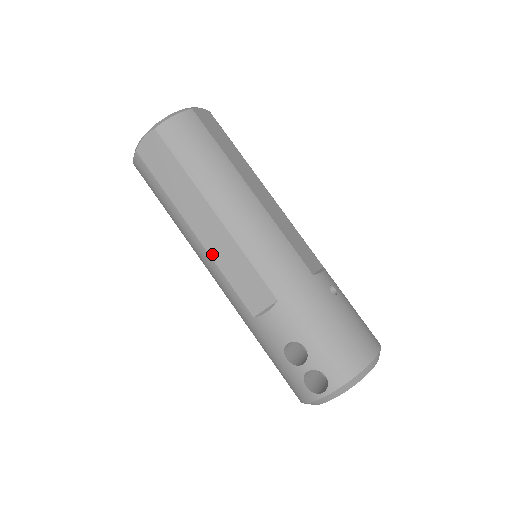
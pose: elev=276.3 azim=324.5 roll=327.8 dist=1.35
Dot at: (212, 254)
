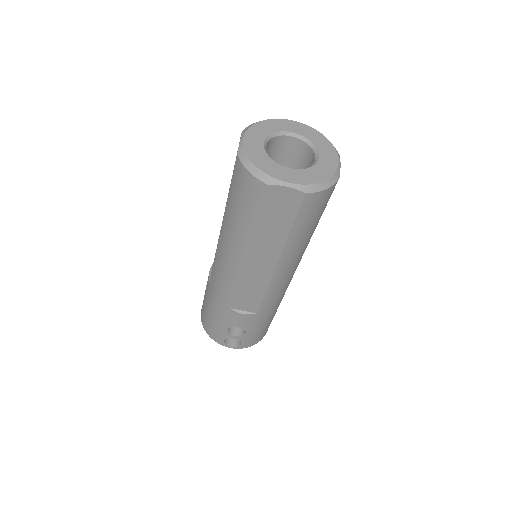
Dot at: (244, 274)
